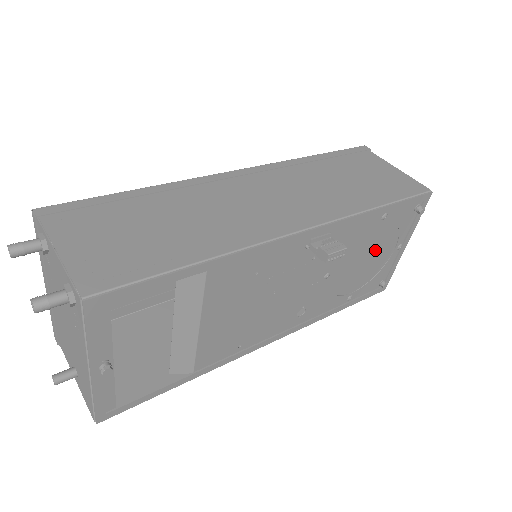
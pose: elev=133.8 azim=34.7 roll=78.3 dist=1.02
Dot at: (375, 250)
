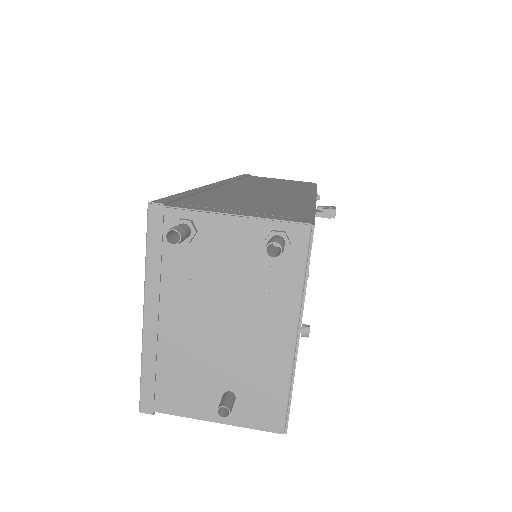
Dot at: occluded
